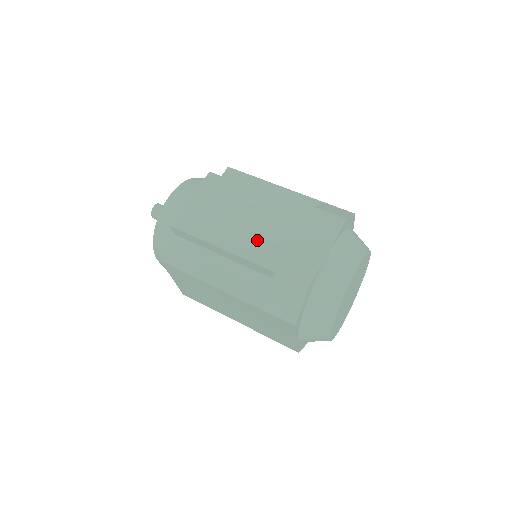
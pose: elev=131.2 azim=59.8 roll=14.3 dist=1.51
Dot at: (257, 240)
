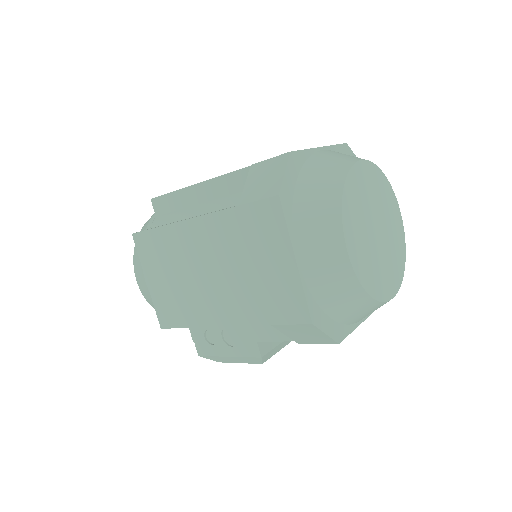
Dot at: occluded
